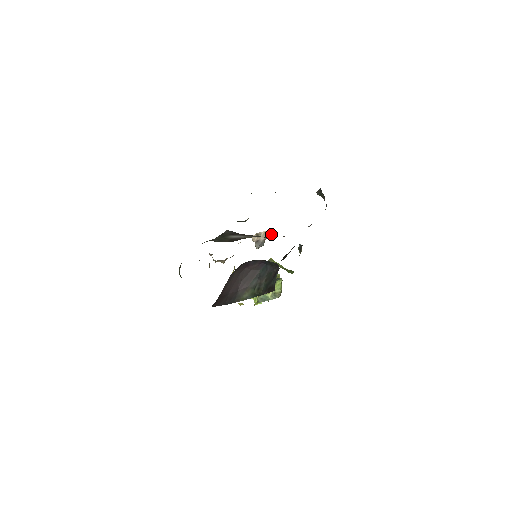
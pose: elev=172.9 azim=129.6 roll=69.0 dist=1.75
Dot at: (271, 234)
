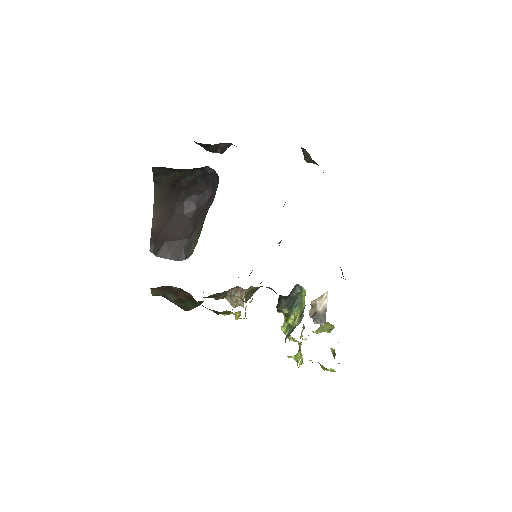
Dot at: occluded
